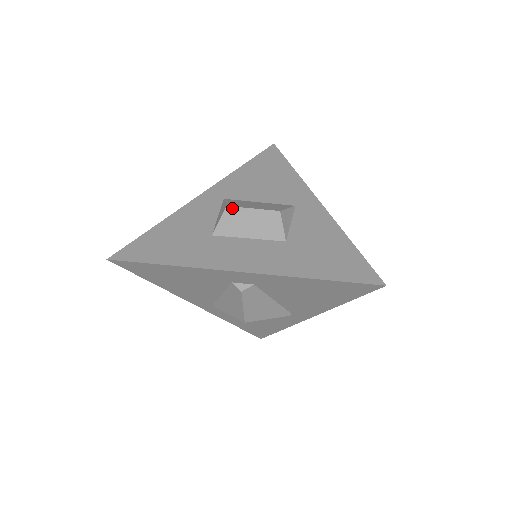
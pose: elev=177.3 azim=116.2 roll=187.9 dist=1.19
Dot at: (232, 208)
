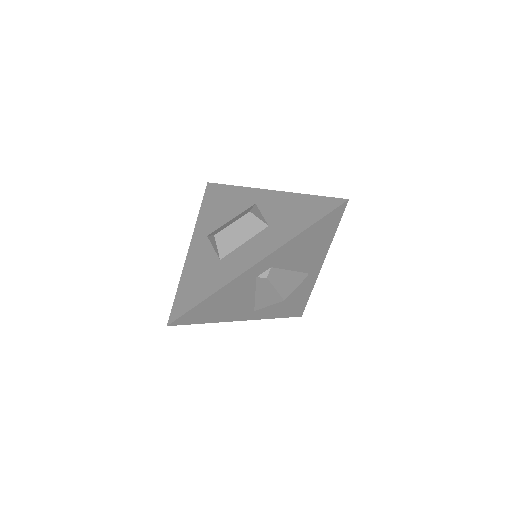
Dot at: (219, 234)
